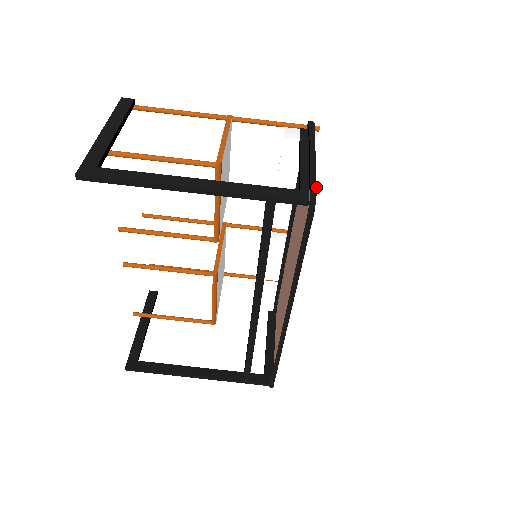
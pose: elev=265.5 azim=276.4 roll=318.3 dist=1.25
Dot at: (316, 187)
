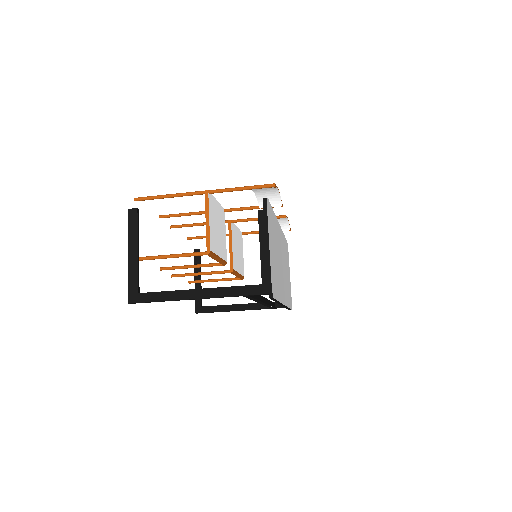
Dot at: (271, 284)
